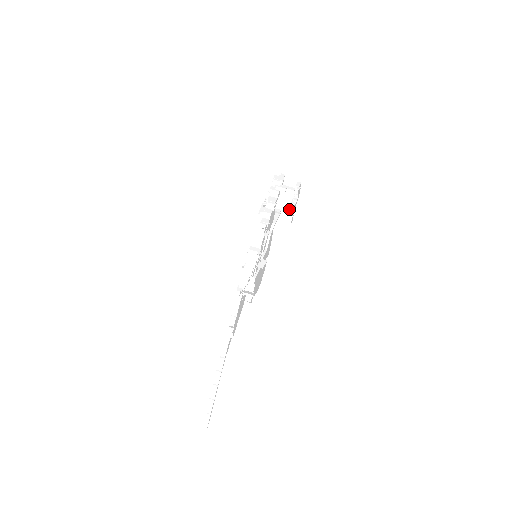
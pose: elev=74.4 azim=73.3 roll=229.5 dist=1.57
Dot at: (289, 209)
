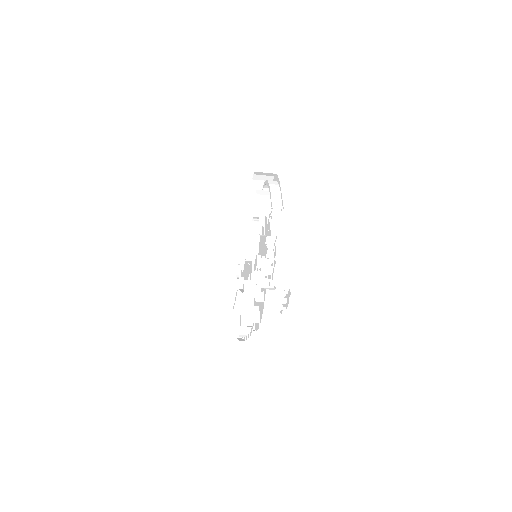
Dot at: (278, 302)
